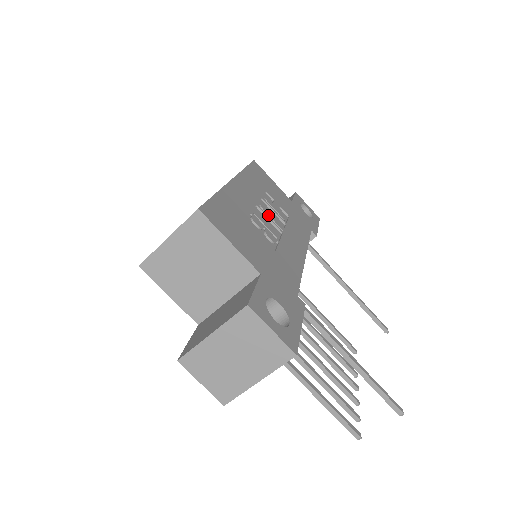
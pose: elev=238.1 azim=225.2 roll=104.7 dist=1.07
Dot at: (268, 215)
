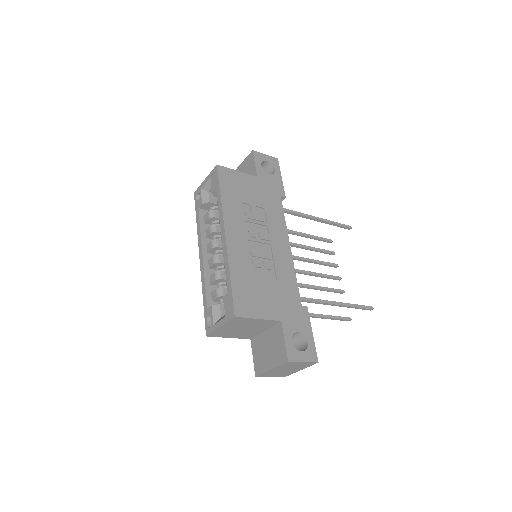
Dot at: (257, 238)
